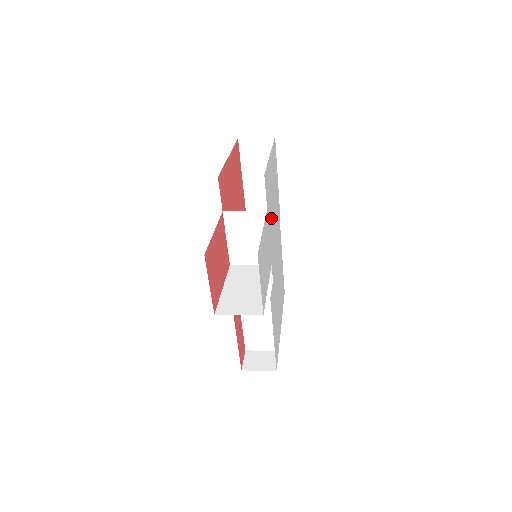
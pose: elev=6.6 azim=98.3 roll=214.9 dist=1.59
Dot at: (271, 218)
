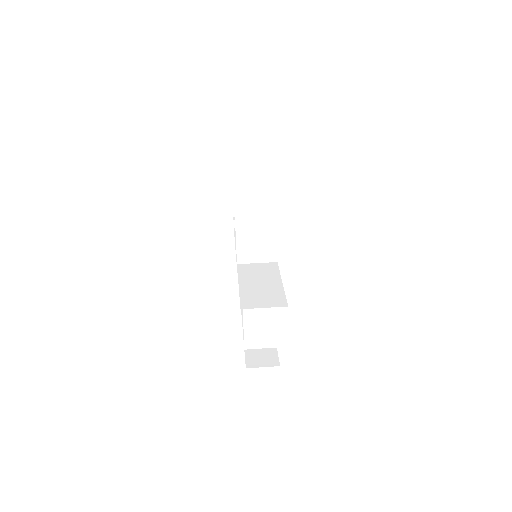
Dot at: occluded
